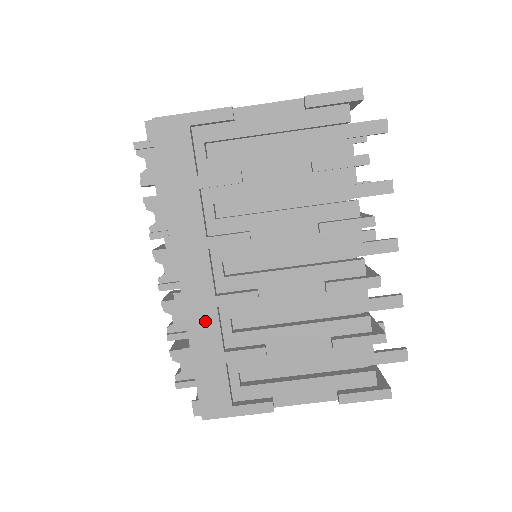
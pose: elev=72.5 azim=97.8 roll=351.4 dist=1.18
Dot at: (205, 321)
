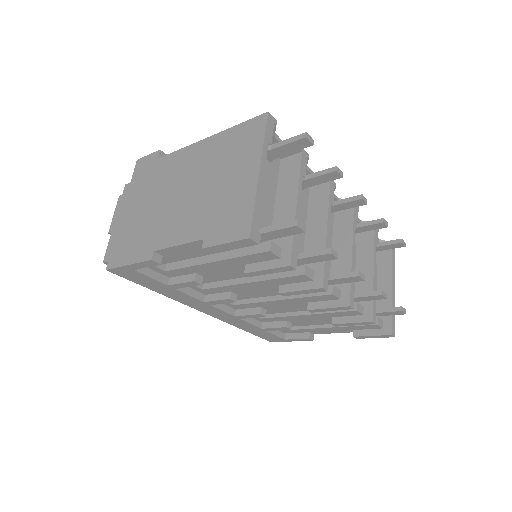
Dot at: (238, 322)
